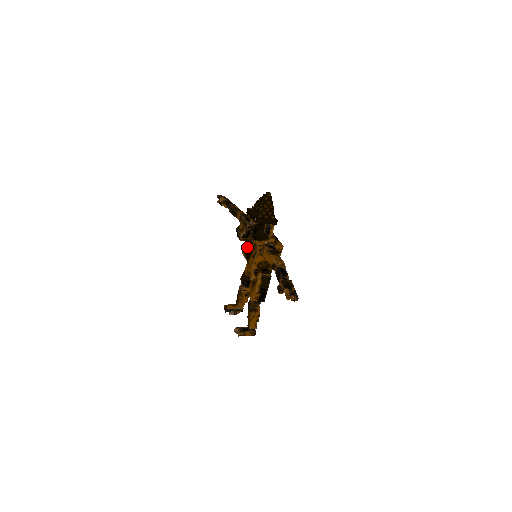
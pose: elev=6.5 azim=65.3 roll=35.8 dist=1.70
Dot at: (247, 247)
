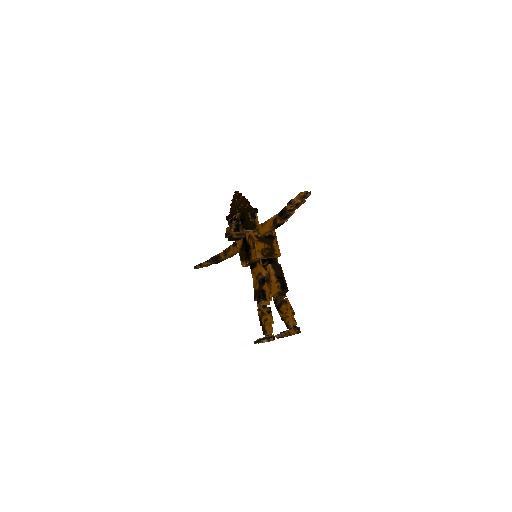
Dot at: (243, 252)
